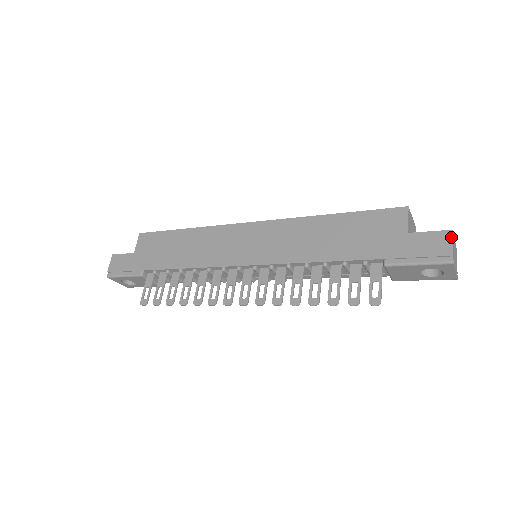
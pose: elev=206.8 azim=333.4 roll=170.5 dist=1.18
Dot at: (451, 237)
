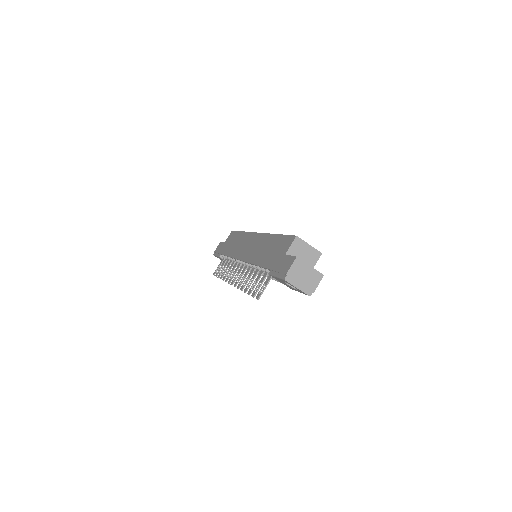
Dot at: (293, 262)
